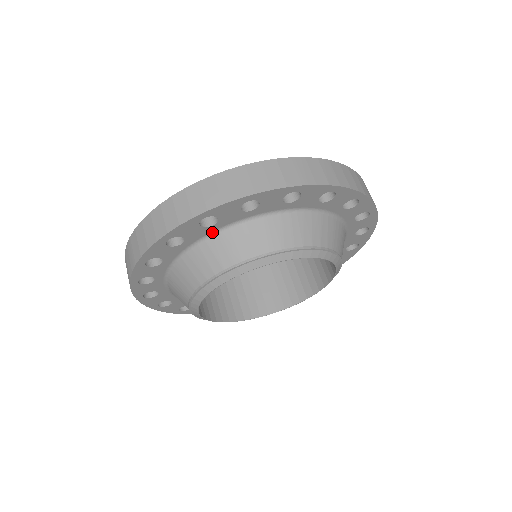
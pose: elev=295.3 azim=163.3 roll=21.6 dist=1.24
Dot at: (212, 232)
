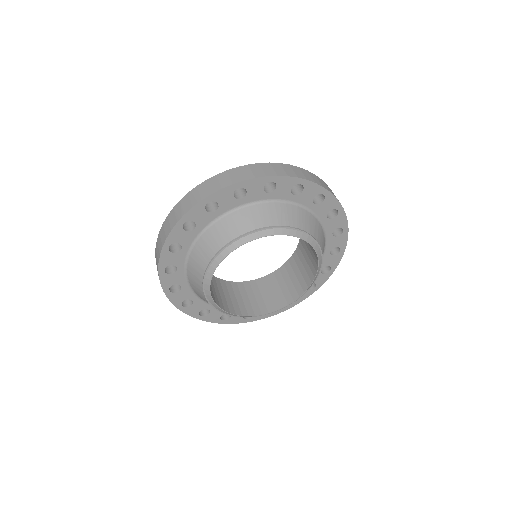
Dot at: (263, 200)
